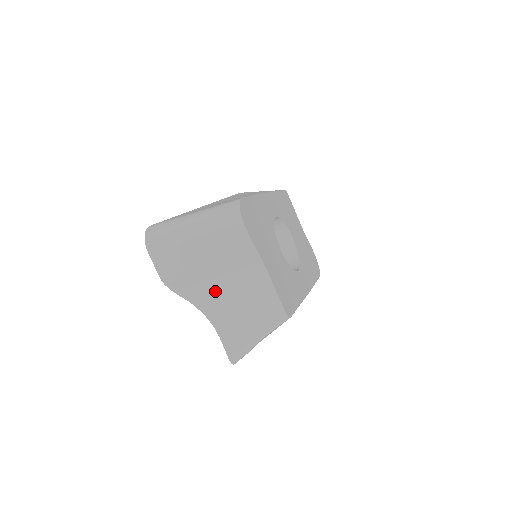
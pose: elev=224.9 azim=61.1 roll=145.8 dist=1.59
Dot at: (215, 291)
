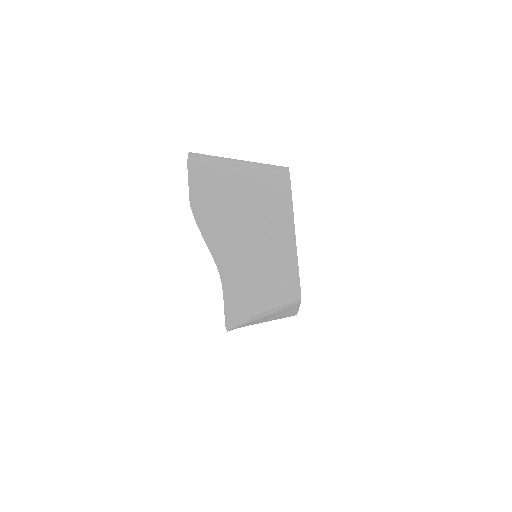
Dot at: (236, 241)
